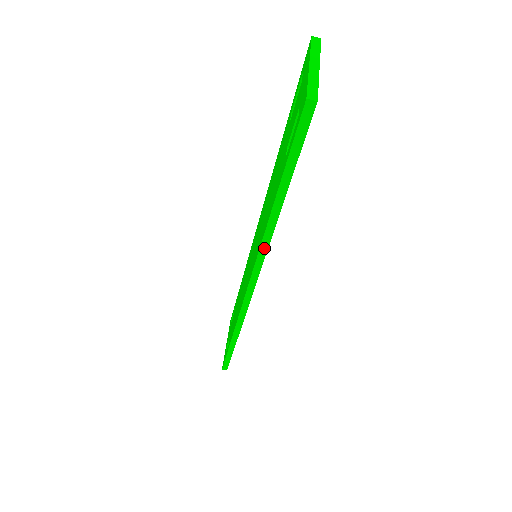
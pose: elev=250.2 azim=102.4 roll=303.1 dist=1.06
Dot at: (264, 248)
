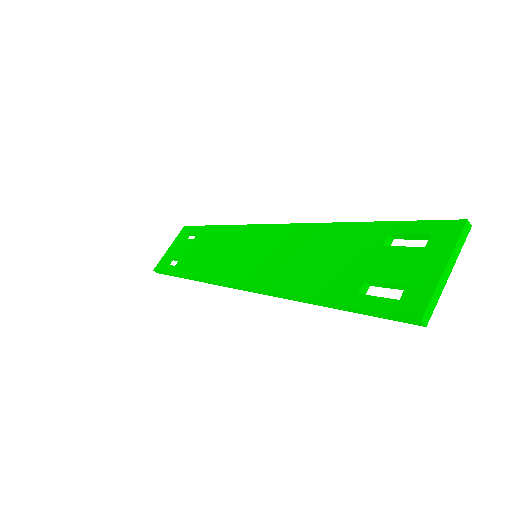
Dot at: (275, 295)
